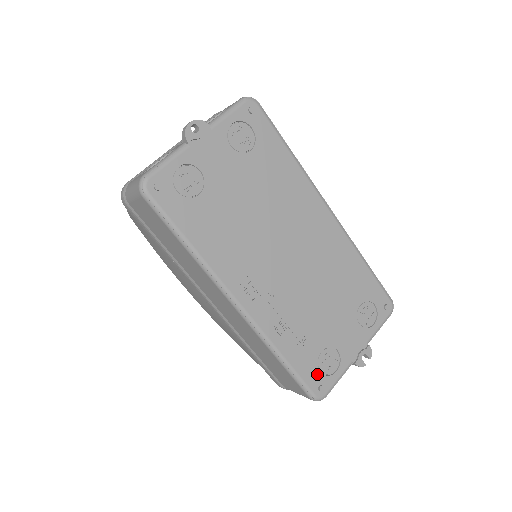
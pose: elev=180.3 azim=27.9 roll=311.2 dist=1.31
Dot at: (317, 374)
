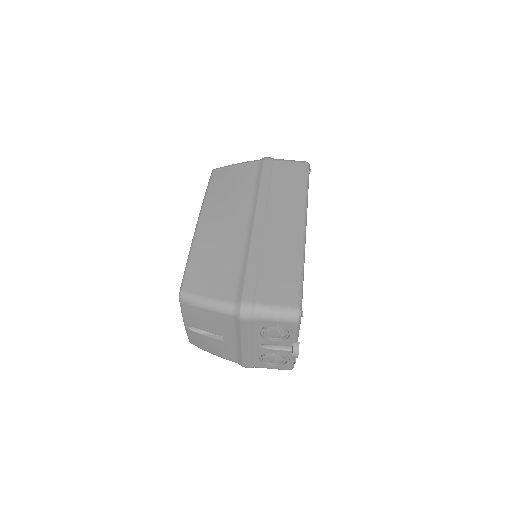
Dot at: occluded
